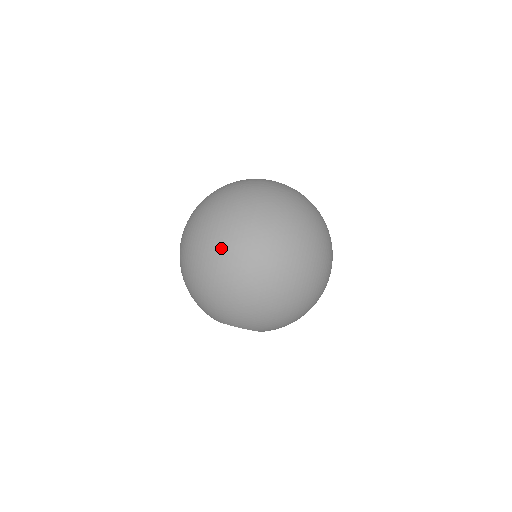
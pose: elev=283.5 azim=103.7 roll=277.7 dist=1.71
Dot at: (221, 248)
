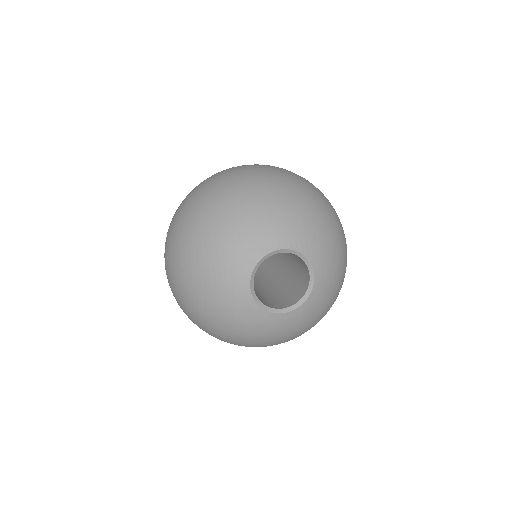
Dot at: (221, 174)
